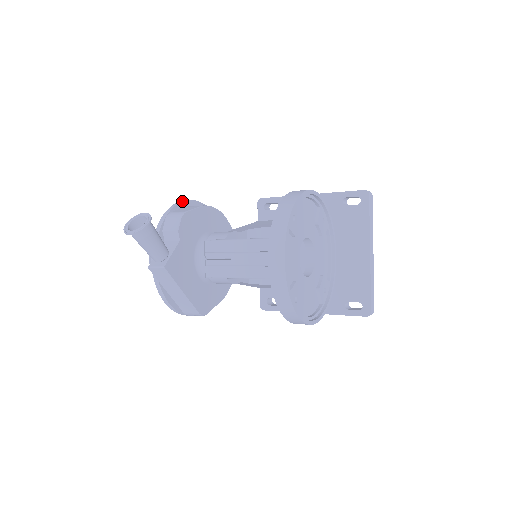
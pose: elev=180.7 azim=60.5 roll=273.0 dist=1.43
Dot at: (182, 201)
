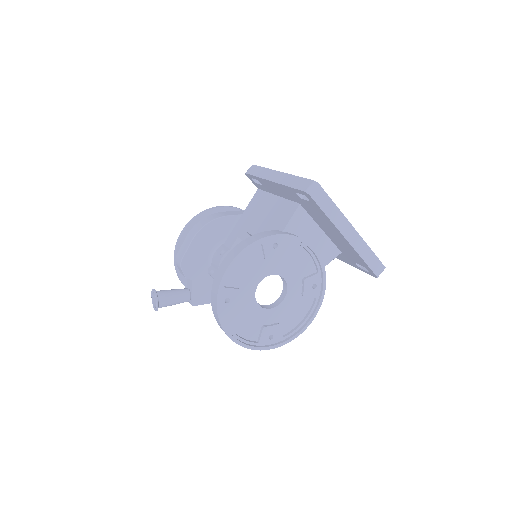
Dot at: (180, 236)
